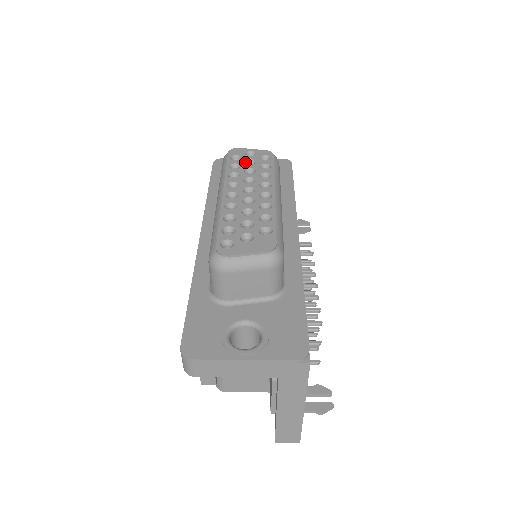
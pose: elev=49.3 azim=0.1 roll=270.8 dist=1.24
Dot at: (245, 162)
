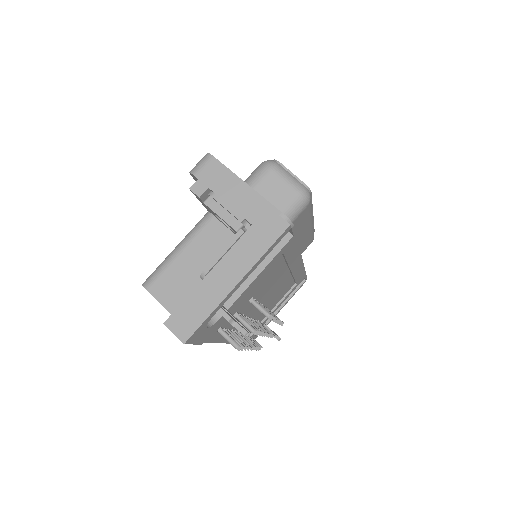
Dot at: occluded
